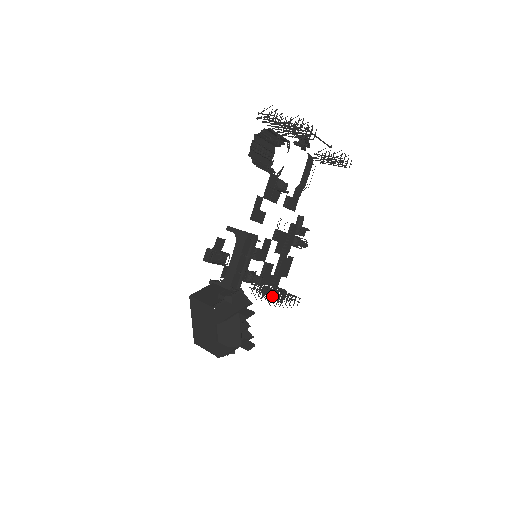
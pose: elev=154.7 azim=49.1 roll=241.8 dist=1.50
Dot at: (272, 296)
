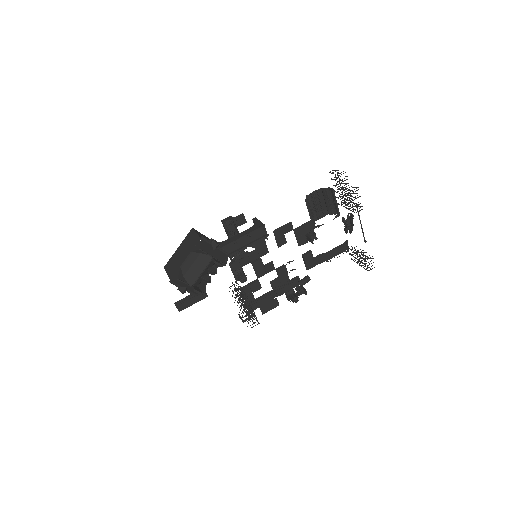
Dot at: occluded
